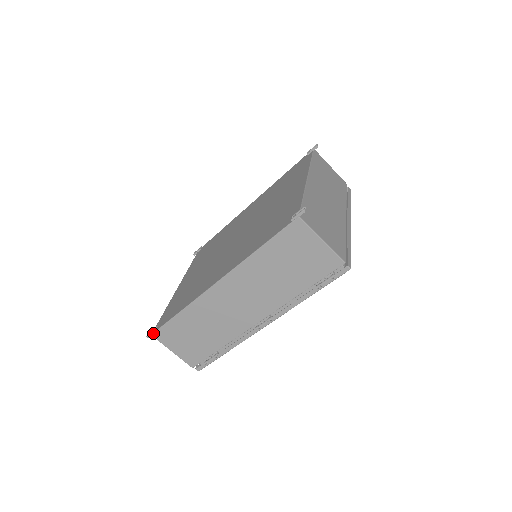
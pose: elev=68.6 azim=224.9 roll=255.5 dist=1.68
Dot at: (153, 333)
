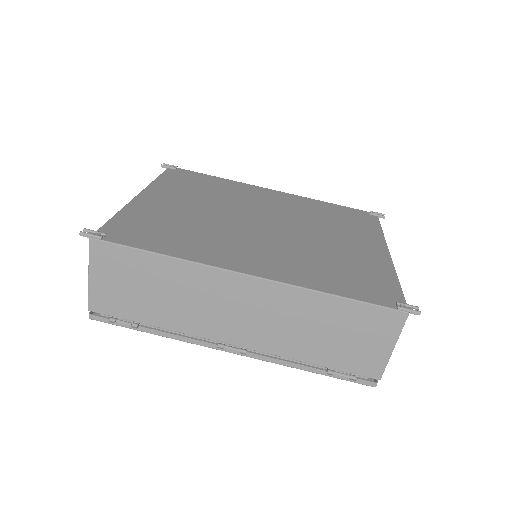
Dot at: (95, 238)
